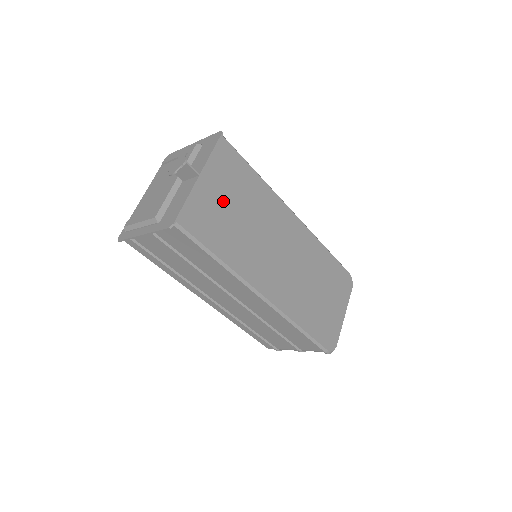
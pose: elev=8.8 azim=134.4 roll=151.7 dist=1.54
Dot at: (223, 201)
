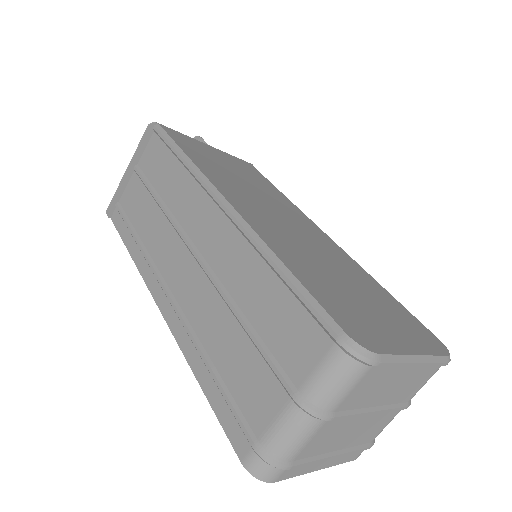
Dot at: (223, 161)
